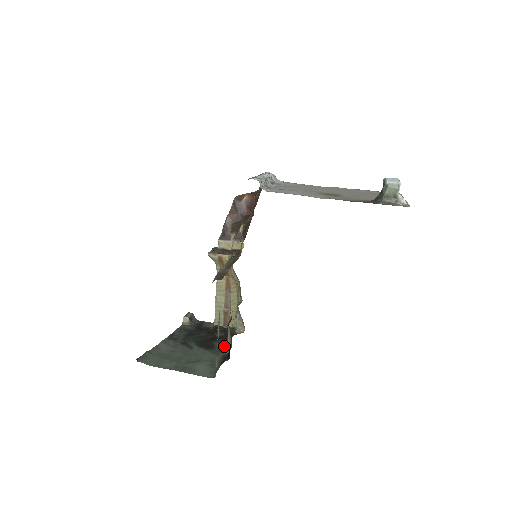
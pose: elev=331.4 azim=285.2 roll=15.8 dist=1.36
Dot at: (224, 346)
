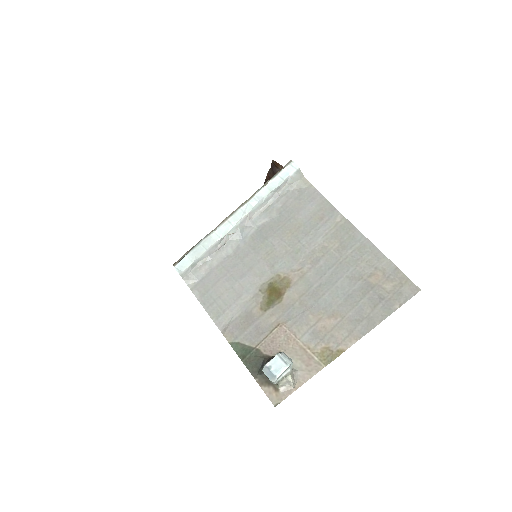
Dot at: occluded
